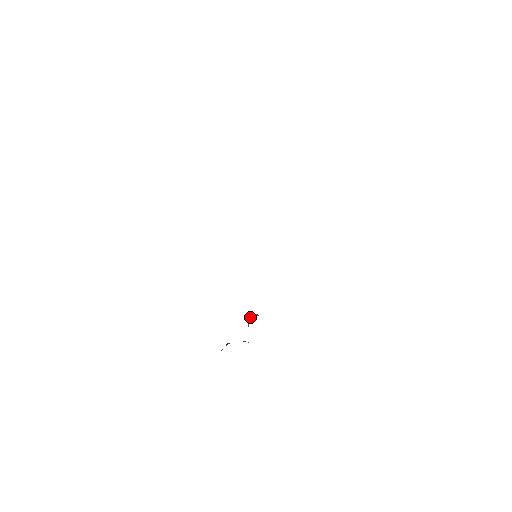
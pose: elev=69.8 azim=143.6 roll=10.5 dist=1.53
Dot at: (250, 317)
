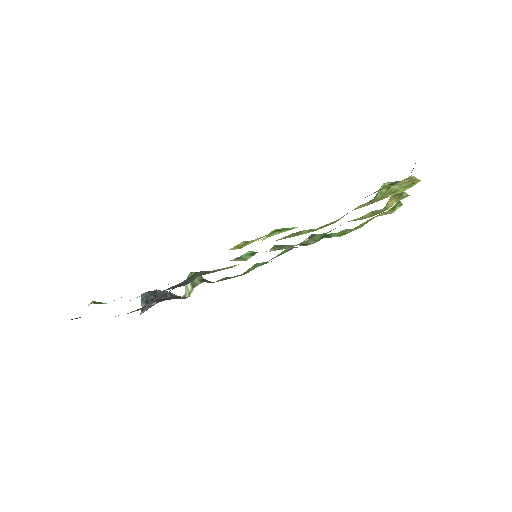
Dot at: occluded
